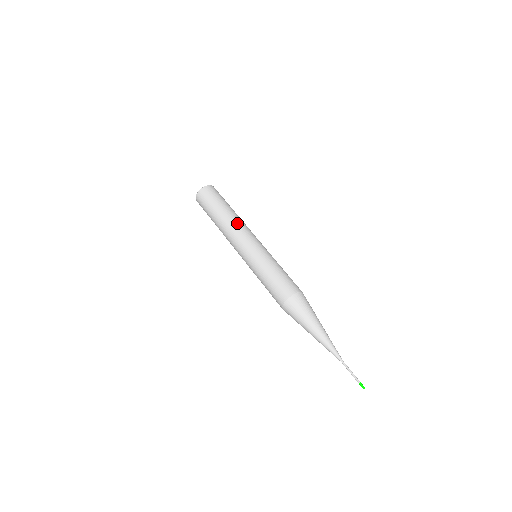
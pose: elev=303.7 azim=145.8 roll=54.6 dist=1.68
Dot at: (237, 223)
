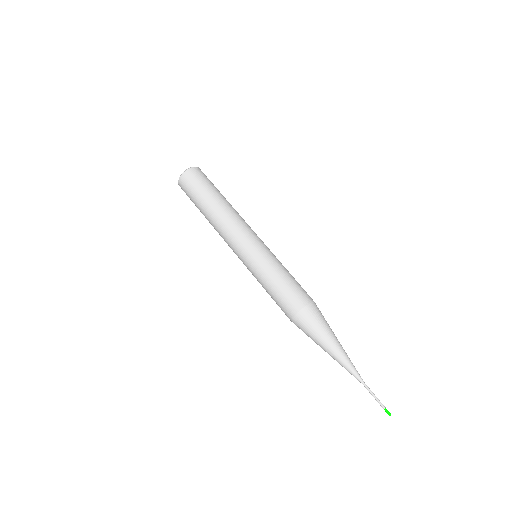
Dot at: (237, 214)
